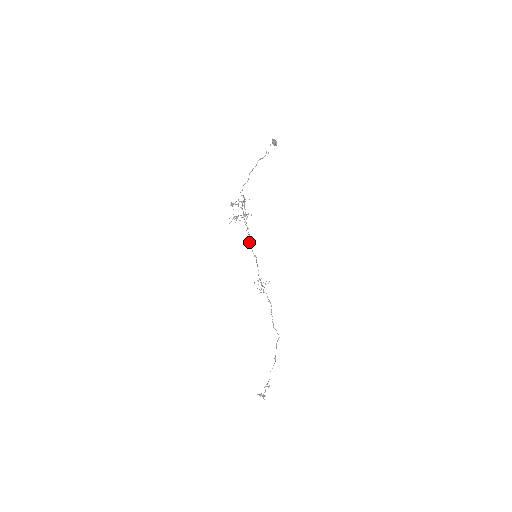
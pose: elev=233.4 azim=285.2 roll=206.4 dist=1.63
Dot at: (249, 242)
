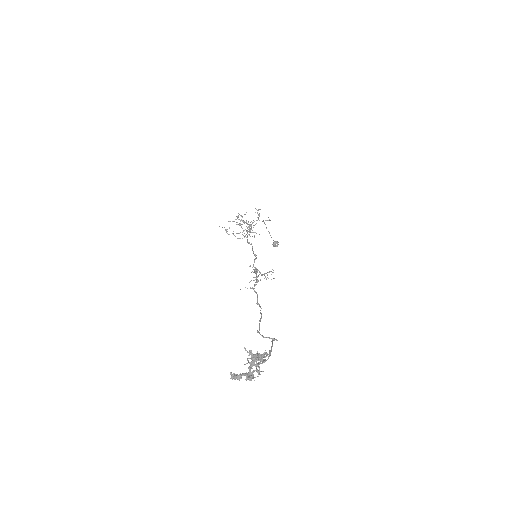
Dot at: (251, 243)
